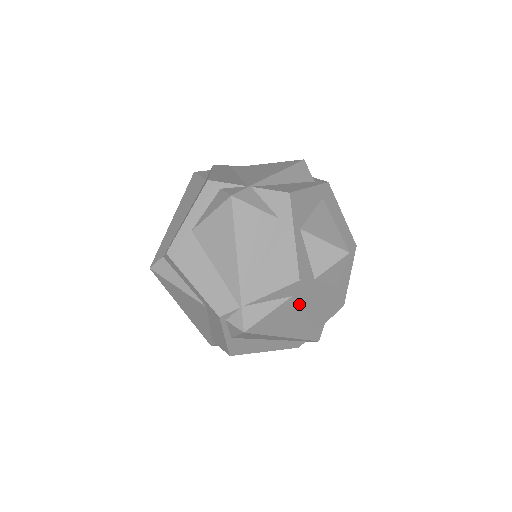
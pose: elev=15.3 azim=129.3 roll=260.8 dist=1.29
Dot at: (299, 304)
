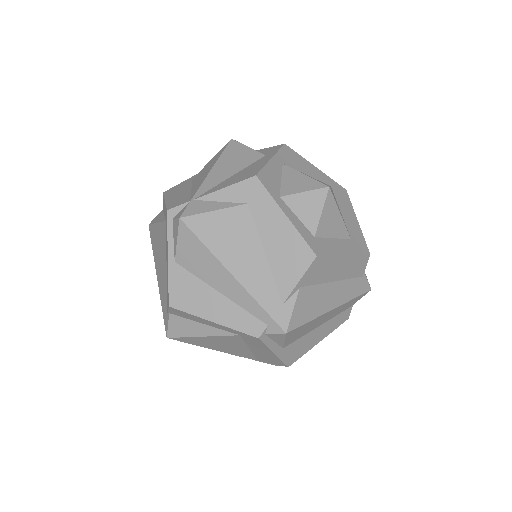
Dot at: (257, 225)
